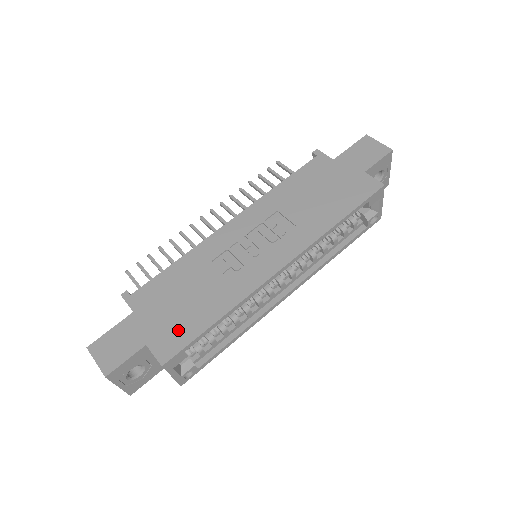
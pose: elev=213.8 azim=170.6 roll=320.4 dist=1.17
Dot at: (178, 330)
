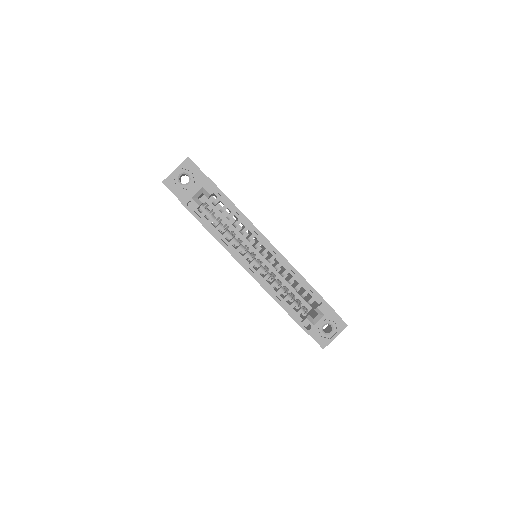
Dot at: occluded
